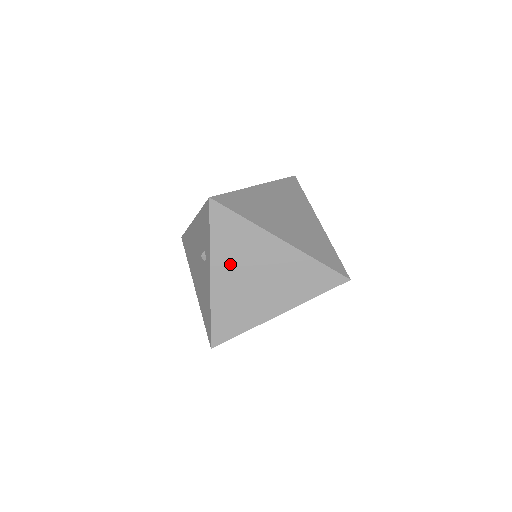
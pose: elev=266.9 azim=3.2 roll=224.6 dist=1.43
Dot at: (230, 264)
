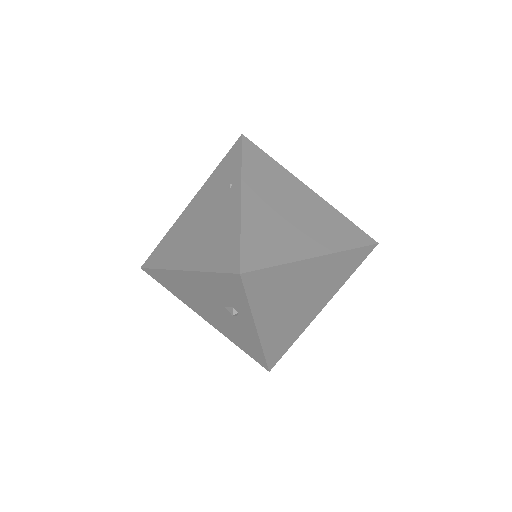
Dot at: (273, 308)
